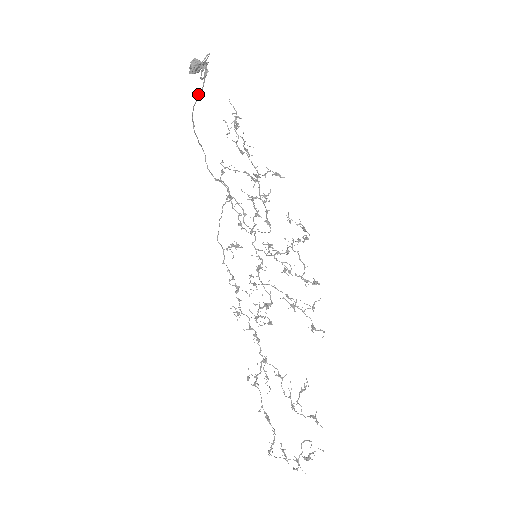
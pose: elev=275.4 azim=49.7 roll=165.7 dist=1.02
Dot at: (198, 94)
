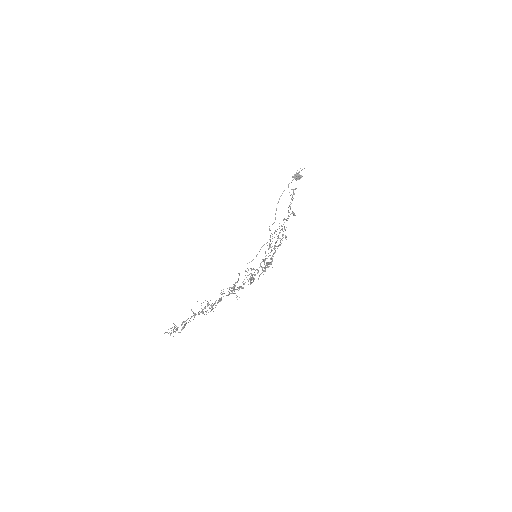
Dot at: occluded
